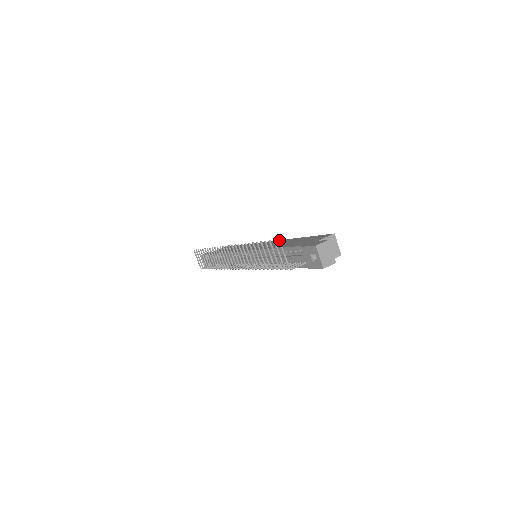
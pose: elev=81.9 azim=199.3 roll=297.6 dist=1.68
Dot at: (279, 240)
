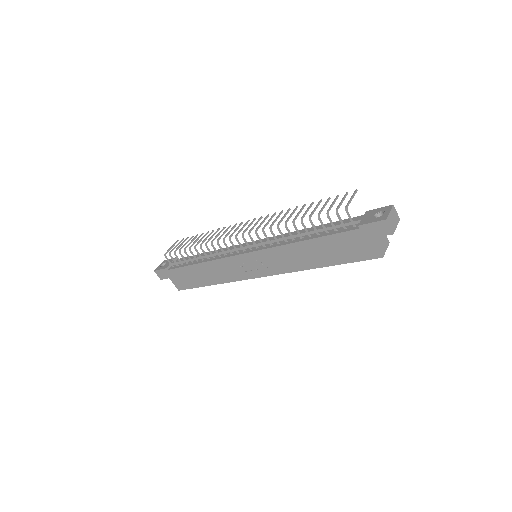
Dot at: (357, 190)
